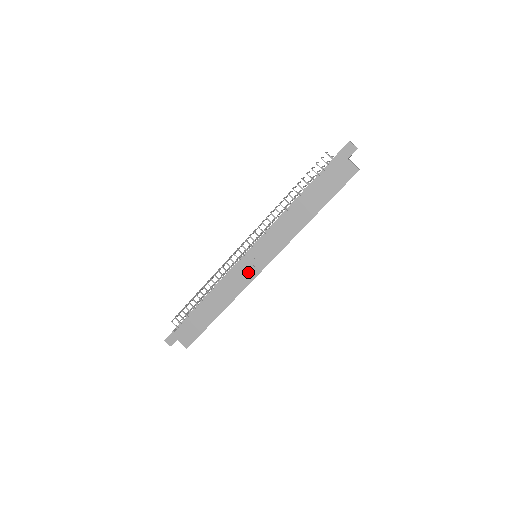
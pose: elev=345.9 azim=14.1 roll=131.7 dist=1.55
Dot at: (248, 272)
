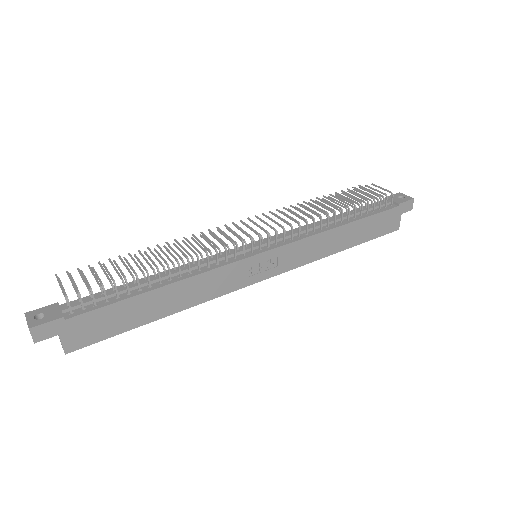
Dot at: (244, 276)
